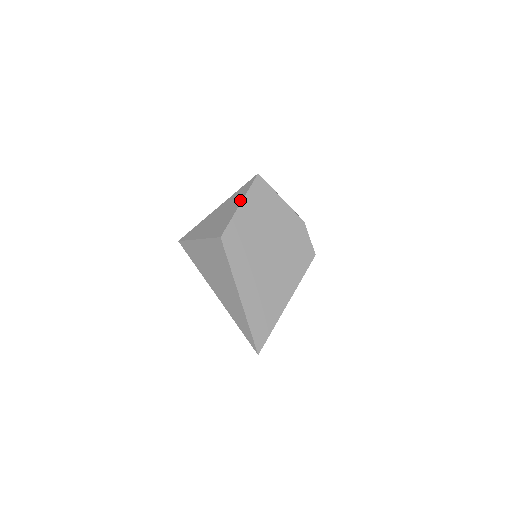
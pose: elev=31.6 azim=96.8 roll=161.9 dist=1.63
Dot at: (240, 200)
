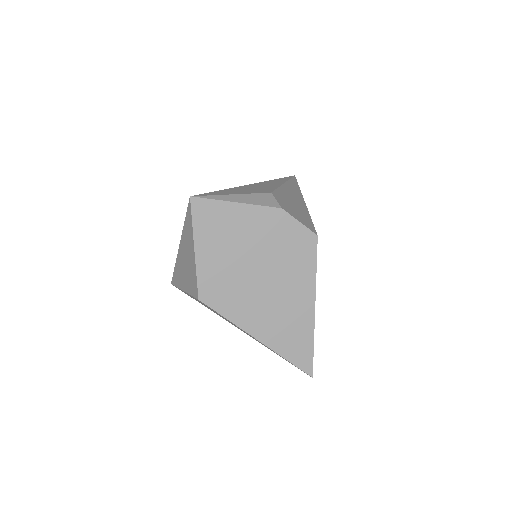
Dot at: (192, 242)
